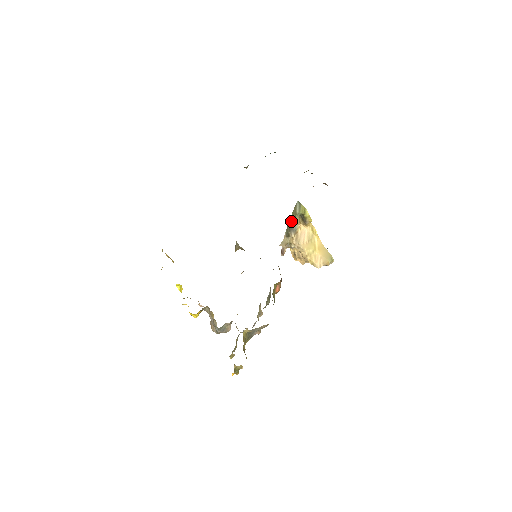
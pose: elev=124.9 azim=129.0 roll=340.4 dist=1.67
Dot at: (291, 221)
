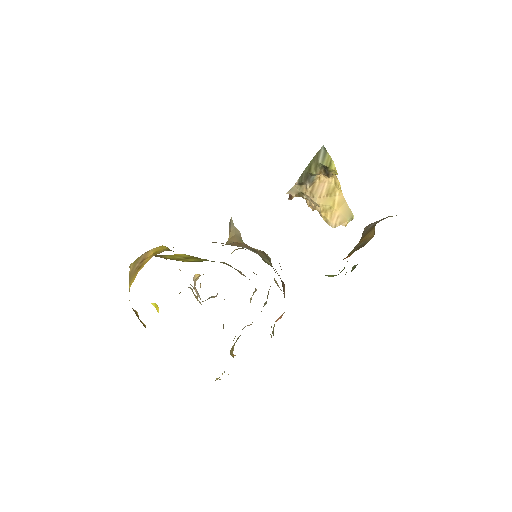
Dot at: (309, 169)
